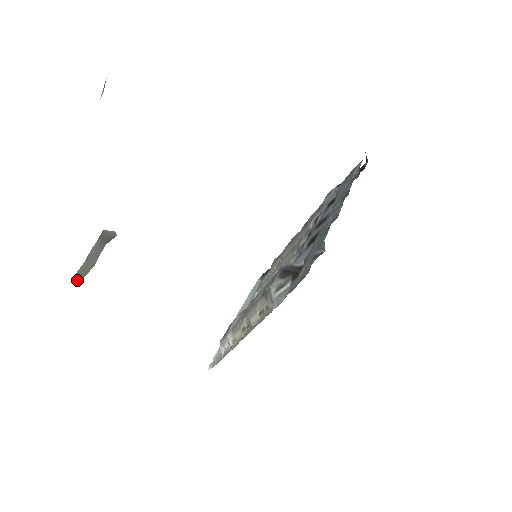
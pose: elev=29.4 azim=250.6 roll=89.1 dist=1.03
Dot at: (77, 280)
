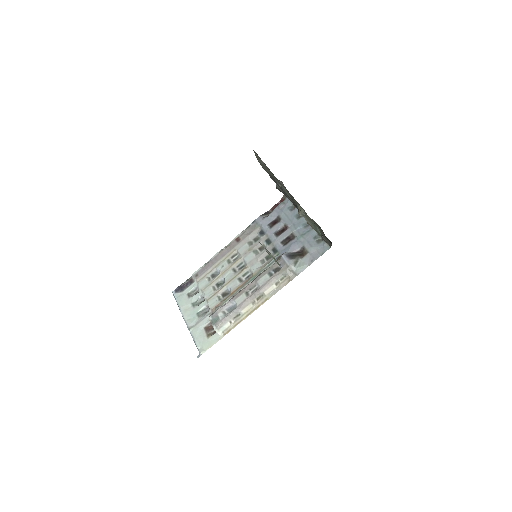
Dot at: (279, 264)
